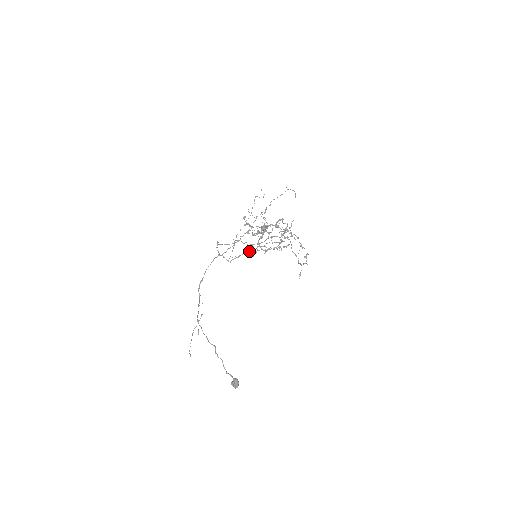
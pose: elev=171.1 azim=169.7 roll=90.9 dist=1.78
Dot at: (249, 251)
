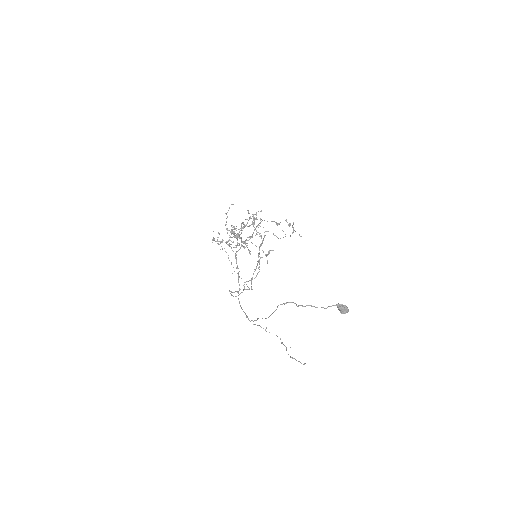
Dot at: occluded
